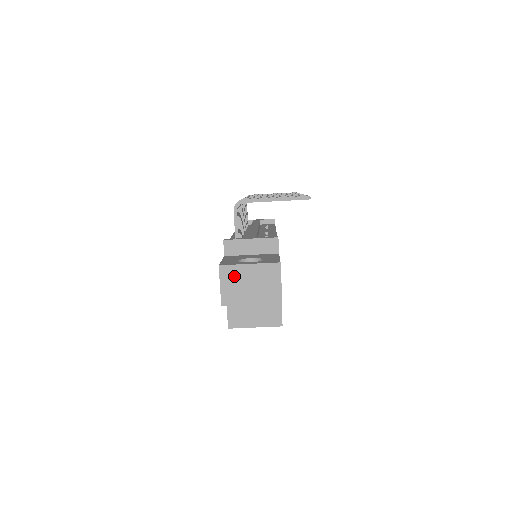
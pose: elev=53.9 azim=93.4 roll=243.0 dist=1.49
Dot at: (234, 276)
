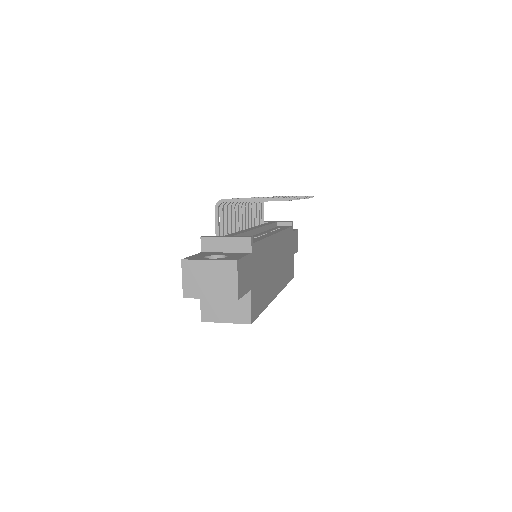
Dot at: (195, 270)
